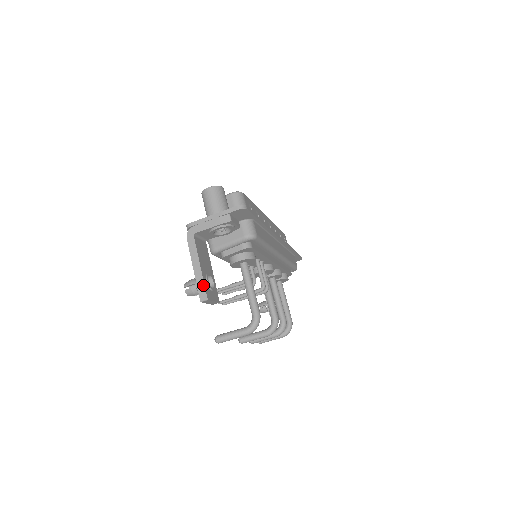
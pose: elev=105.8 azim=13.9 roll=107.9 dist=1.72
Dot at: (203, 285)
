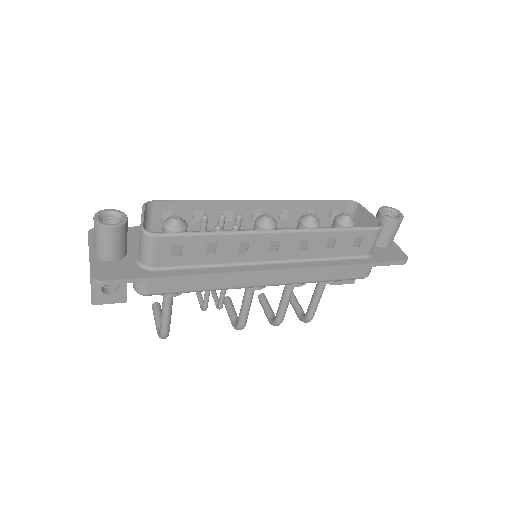
Dot at: (91, 292)
